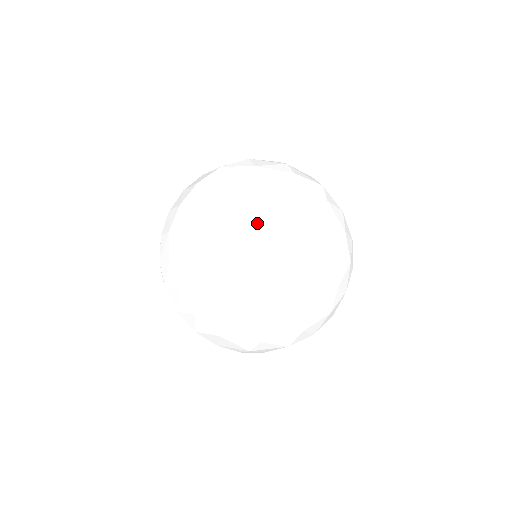
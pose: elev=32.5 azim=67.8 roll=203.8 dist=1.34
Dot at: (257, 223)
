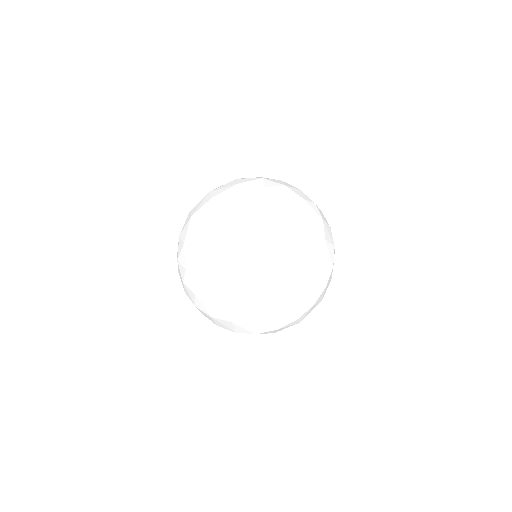
Dot at: (200, 238)
